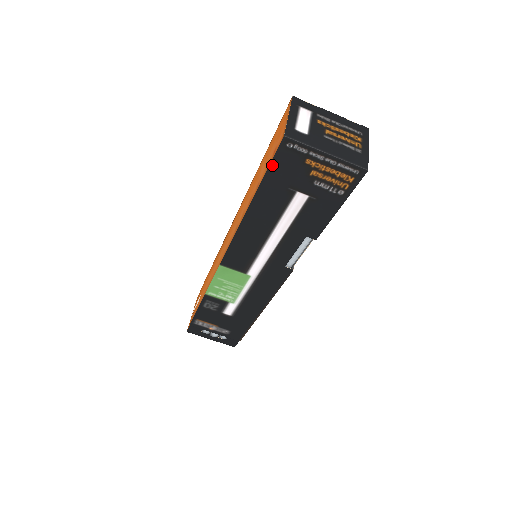
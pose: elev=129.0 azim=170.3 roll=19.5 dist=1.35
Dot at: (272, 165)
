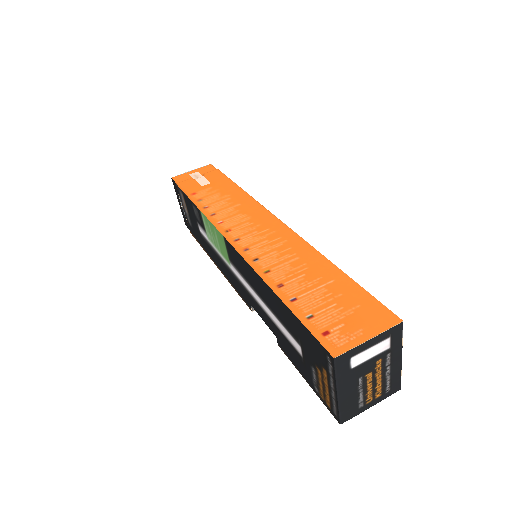
Dot at: (309, 332)
